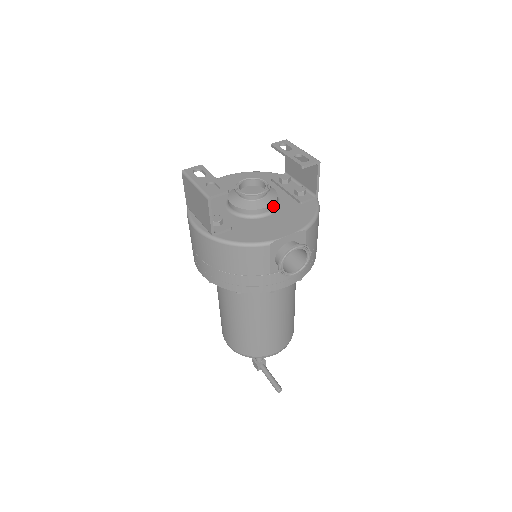
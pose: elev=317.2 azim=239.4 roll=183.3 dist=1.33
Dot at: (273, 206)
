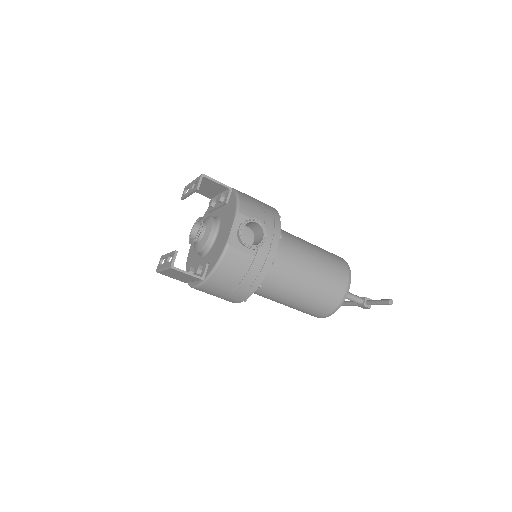
Dot at: (215, 225)
